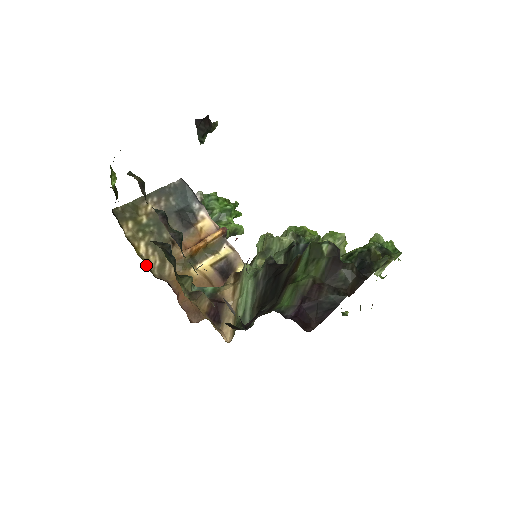
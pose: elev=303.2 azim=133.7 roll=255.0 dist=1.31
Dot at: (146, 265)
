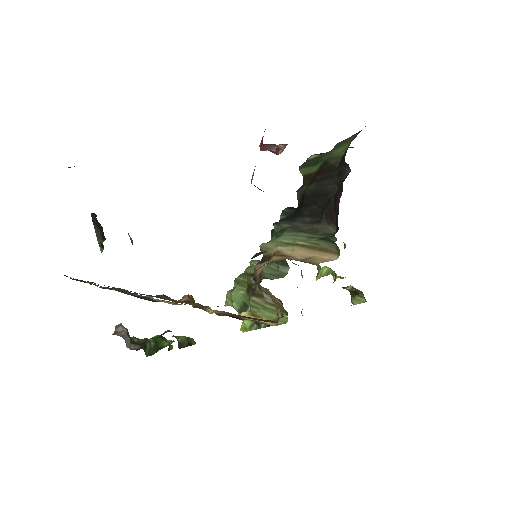
Dot at: occluded
